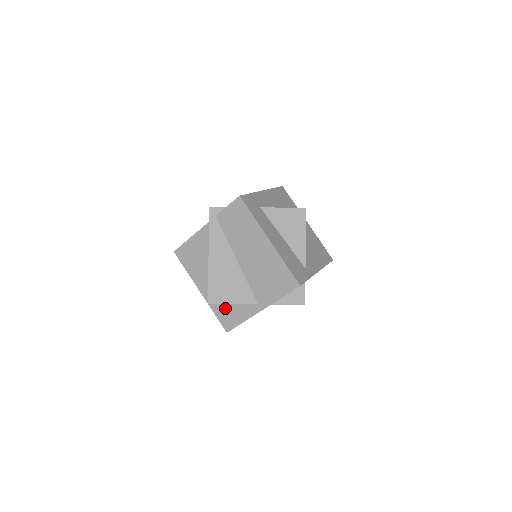
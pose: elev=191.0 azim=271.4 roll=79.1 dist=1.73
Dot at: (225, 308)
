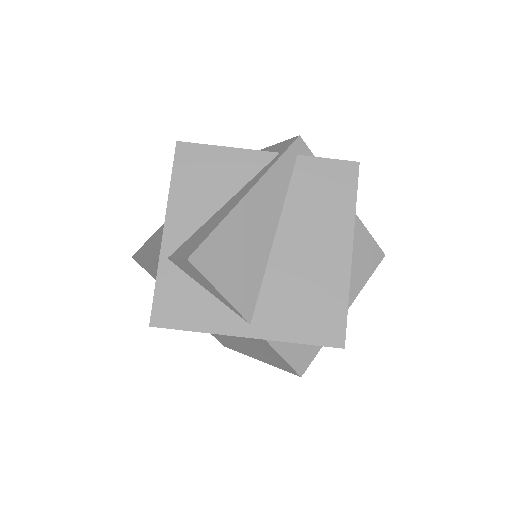
Dot at: (185, 287)
